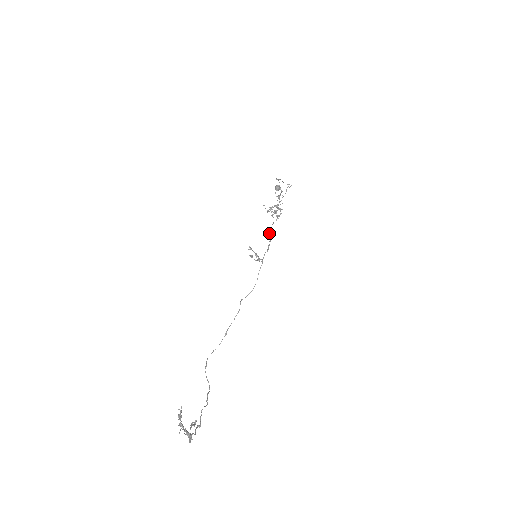
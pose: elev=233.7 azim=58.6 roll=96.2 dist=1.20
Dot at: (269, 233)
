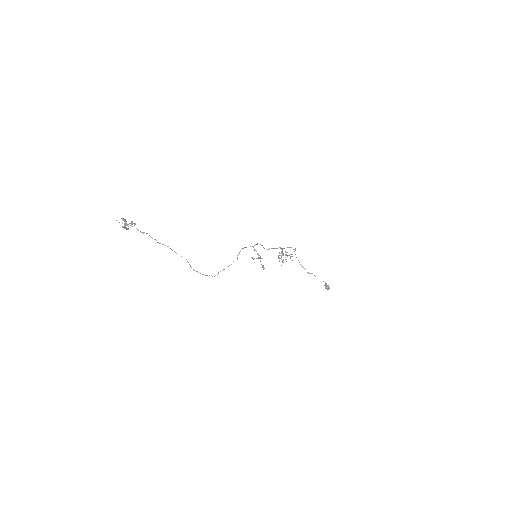
Dot at: occluded
